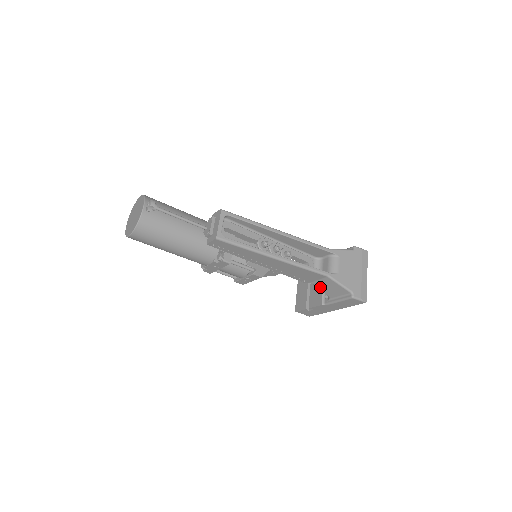
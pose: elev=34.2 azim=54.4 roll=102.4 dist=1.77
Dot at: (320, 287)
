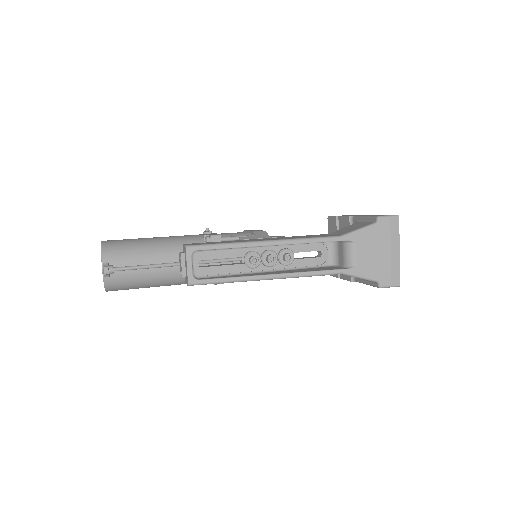
Dot at: occluded
